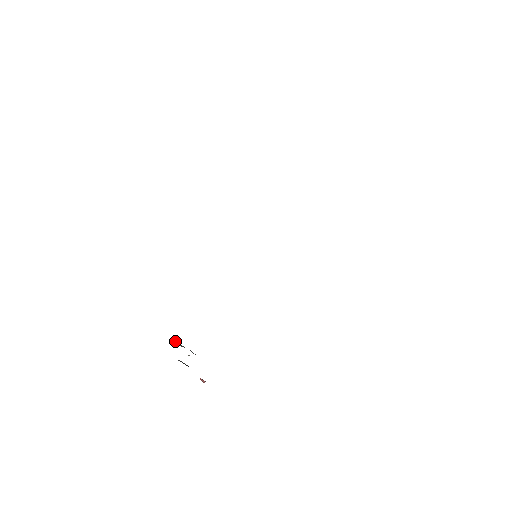
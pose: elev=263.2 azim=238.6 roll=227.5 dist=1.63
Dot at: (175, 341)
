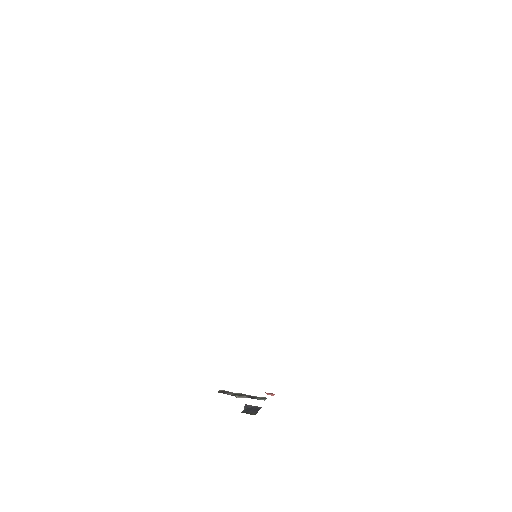
Dot at: (228, 394)
